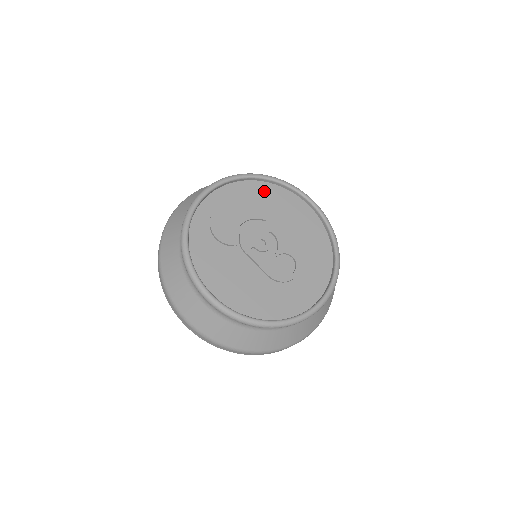
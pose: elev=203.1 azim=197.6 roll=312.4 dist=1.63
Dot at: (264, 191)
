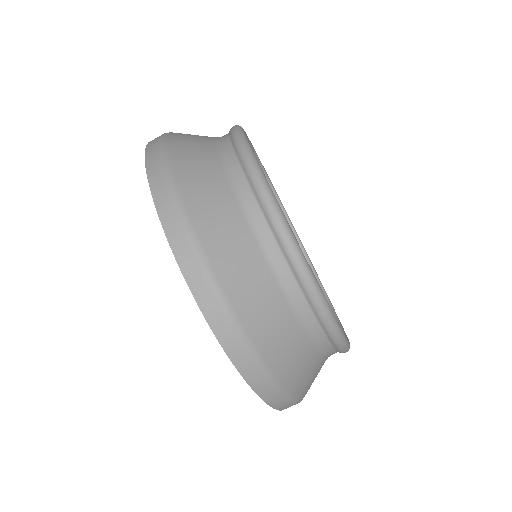
Dot at: occluded
